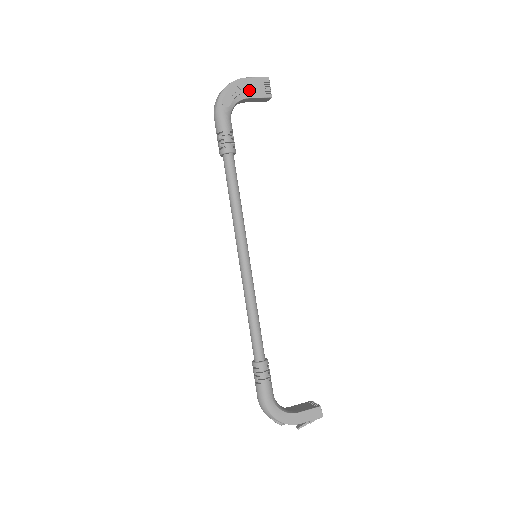
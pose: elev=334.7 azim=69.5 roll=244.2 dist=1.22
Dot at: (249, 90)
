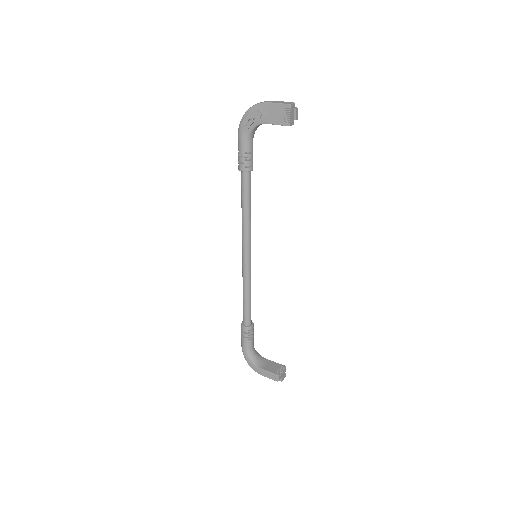
Dot at: (269, 116)
